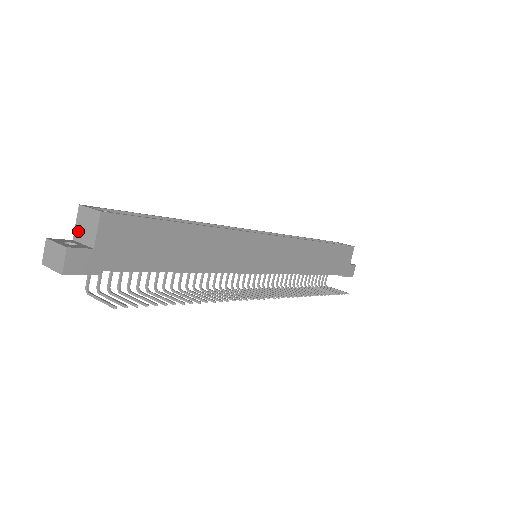
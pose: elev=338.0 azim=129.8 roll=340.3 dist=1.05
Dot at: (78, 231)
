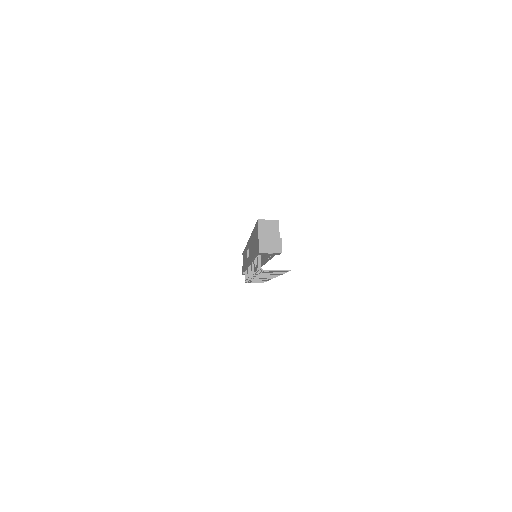
Dot at: (262, 234)
